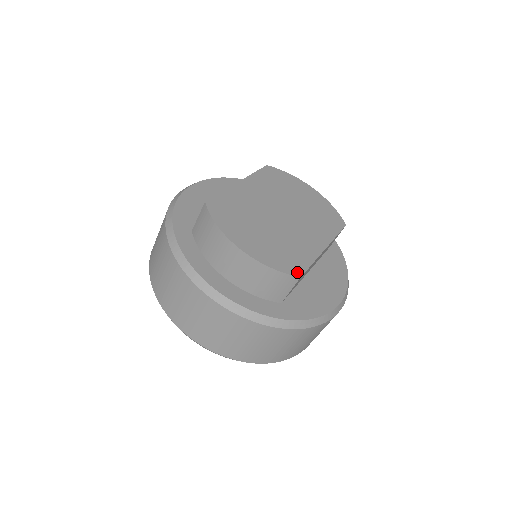
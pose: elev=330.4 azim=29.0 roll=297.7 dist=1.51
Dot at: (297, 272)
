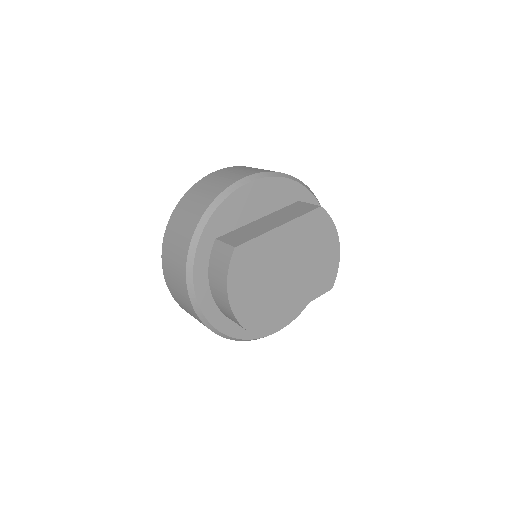
Dot at: (256, 330)
